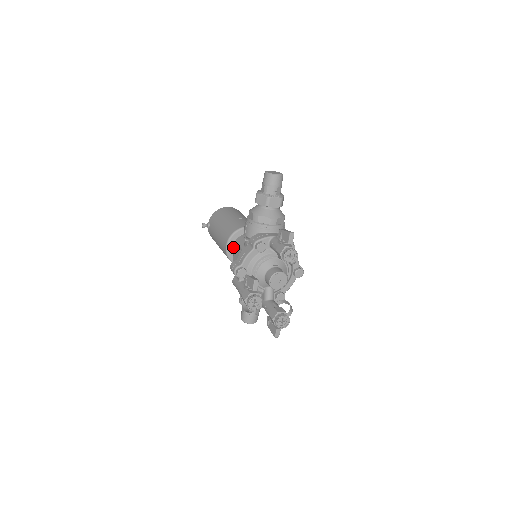
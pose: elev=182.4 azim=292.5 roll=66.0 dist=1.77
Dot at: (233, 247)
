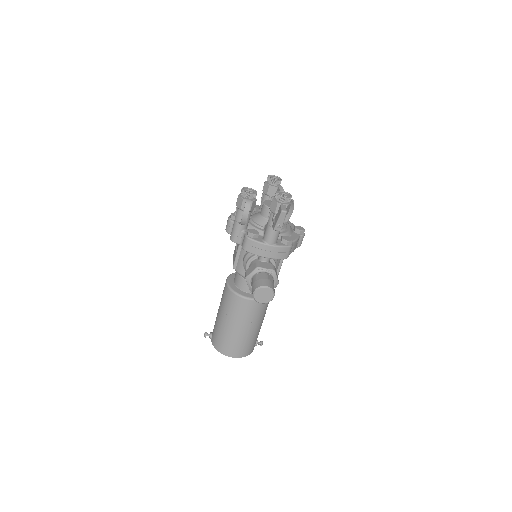
Dot at: (234, 279)
